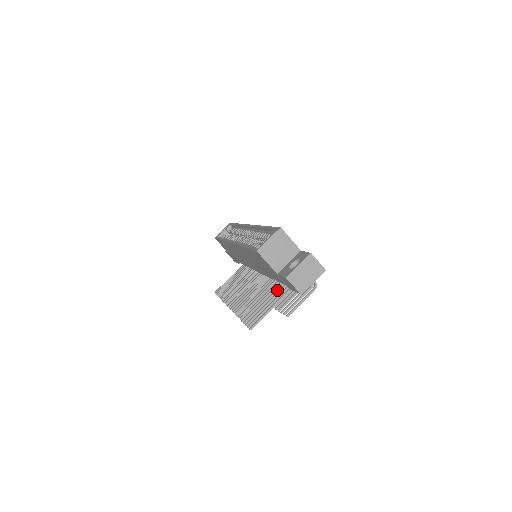
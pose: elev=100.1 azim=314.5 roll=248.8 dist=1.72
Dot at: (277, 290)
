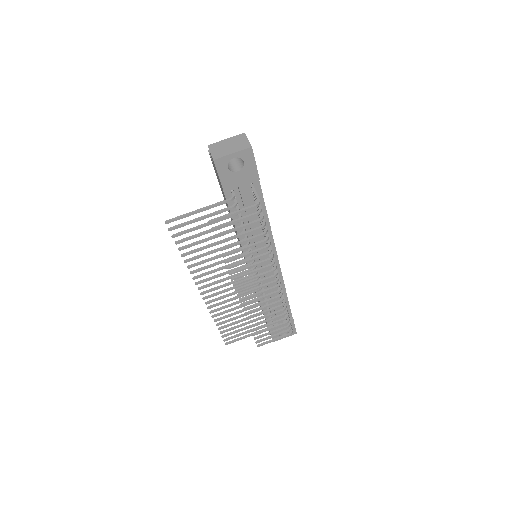
Dot at: occluded
